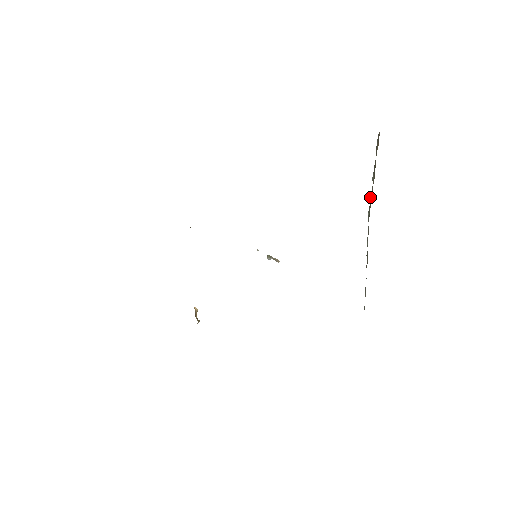
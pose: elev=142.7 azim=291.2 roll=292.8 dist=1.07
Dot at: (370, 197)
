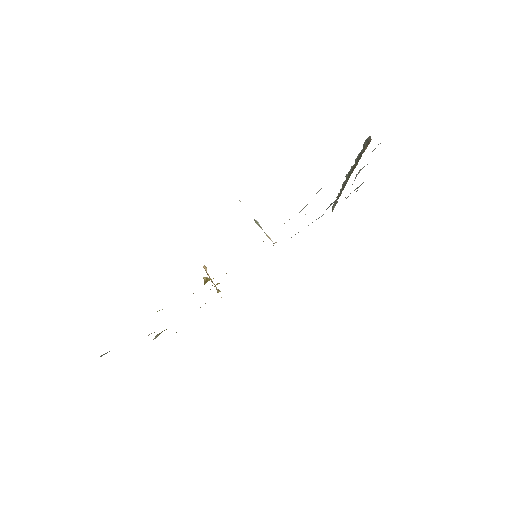
Dot at: (350, 169)
